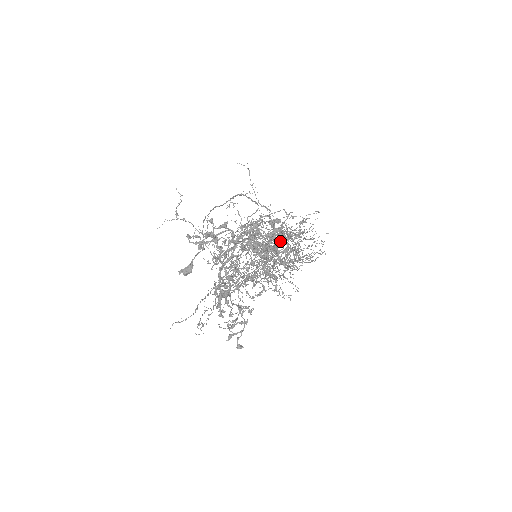
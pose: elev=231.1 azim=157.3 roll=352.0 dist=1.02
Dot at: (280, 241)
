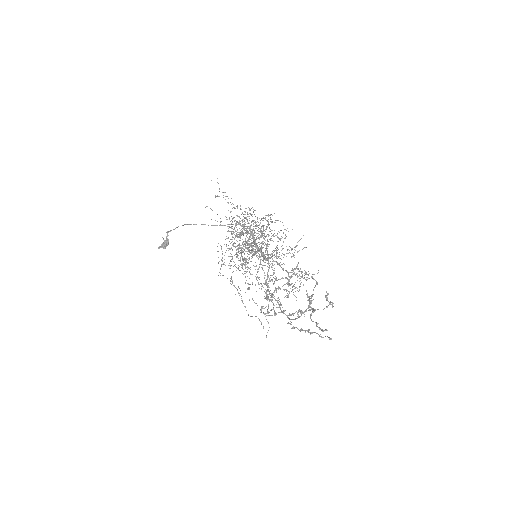
Dot at: occluded
